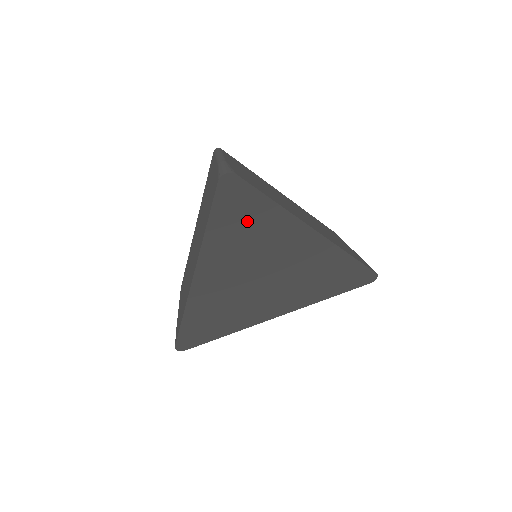
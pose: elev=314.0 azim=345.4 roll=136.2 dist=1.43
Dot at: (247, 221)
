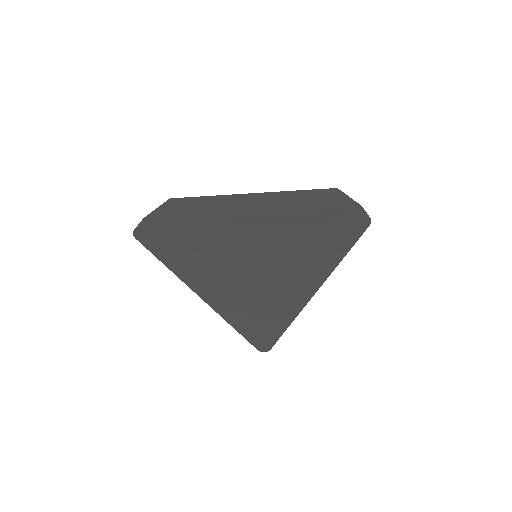
Dot at: (186, 248)
